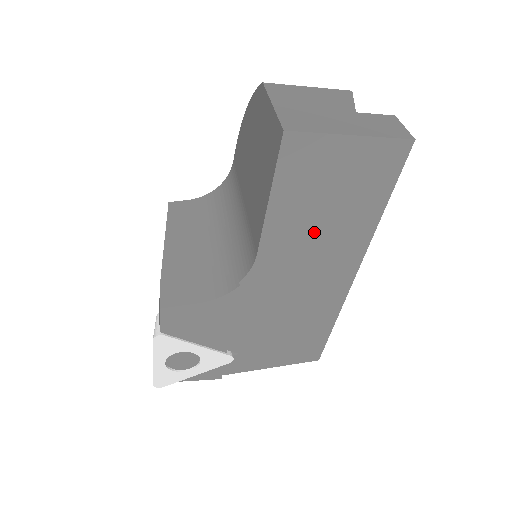
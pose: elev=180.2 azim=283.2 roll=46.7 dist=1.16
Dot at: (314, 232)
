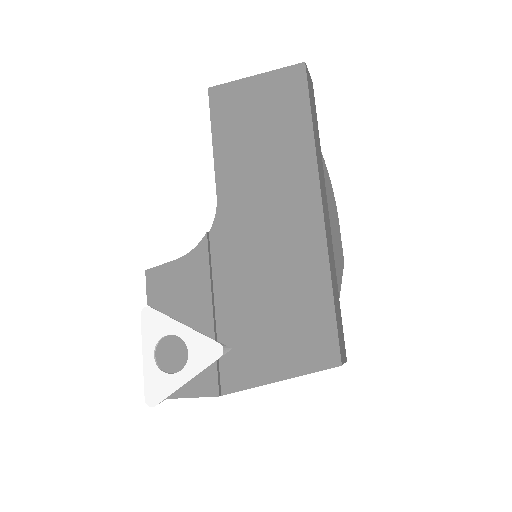
Dot at: (258, 163)
